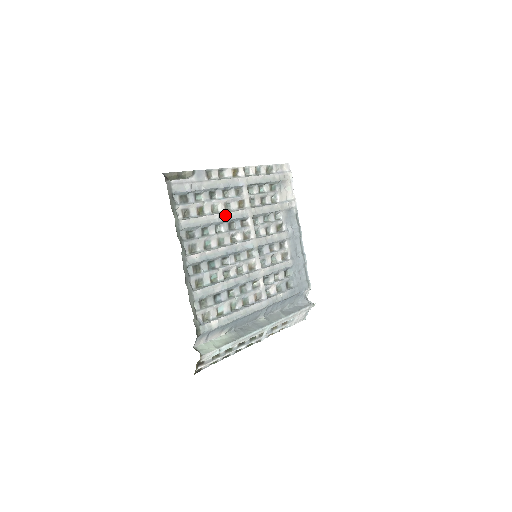
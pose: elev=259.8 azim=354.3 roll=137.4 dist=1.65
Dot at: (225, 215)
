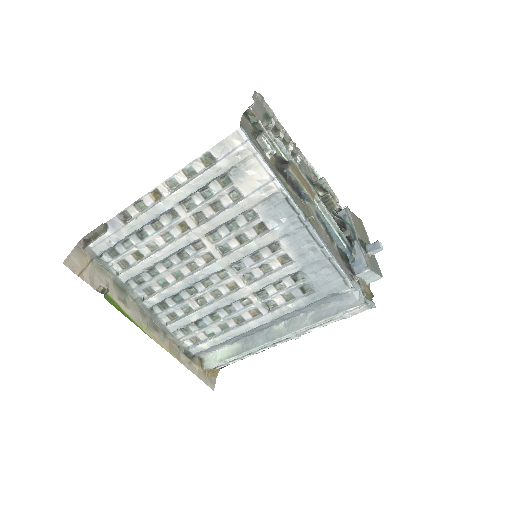
Dot at: (166, 250)
